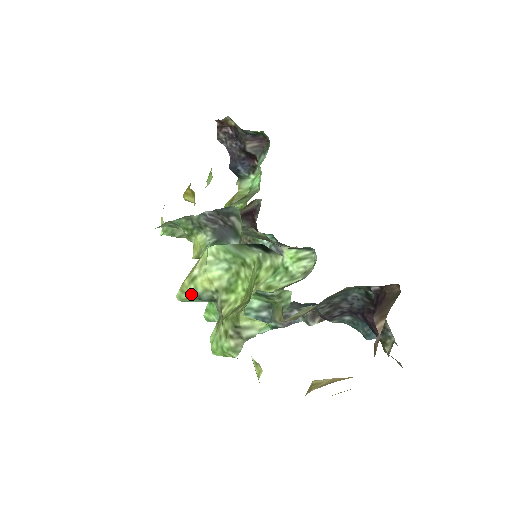
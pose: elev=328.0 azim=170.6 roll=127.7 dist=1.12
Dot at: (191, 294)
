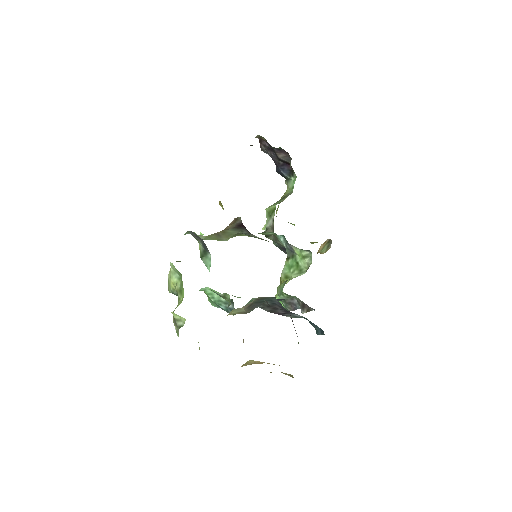
Dot at: (169, 290)
